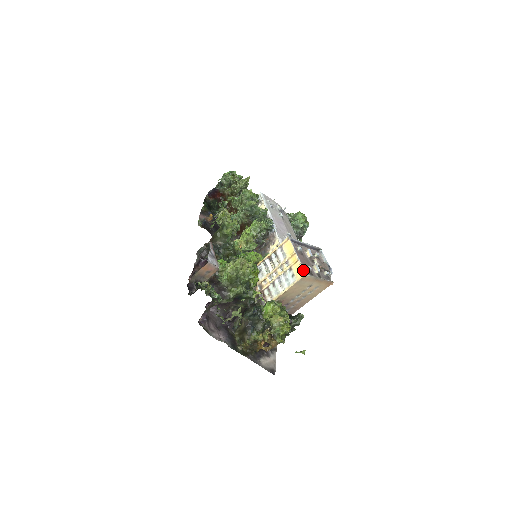
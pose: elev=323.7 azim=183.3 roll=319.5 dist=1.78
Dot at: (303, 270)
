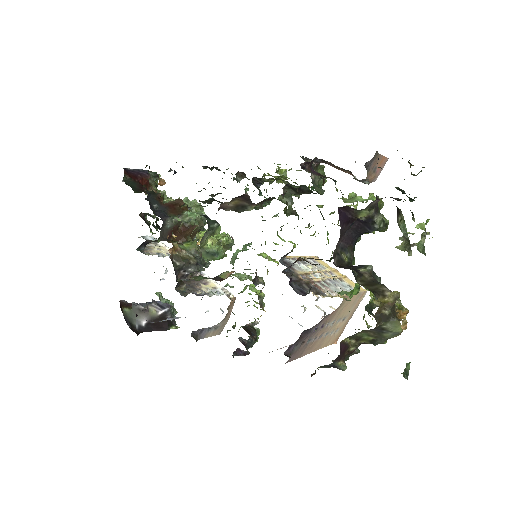
Dot at: occluded
